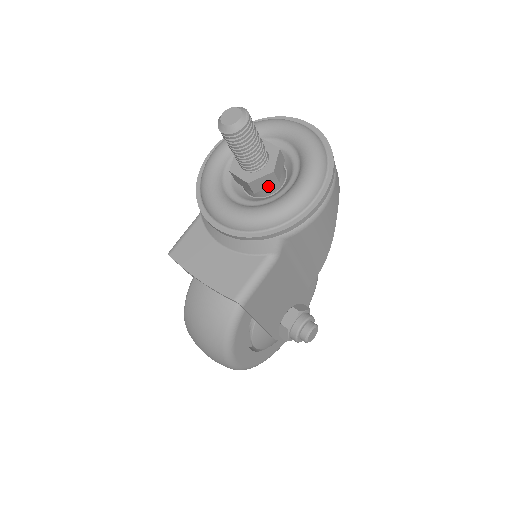
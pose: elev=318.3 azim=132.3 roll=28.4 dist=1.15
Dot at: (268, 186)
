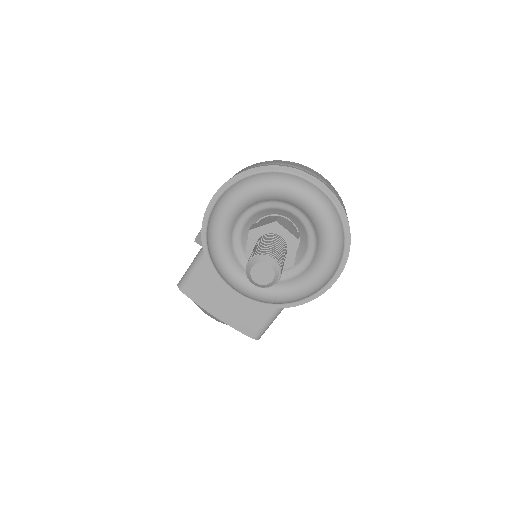
Dot at: occluded
